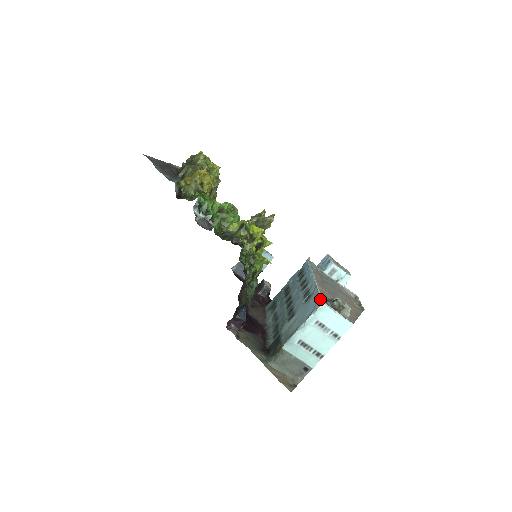
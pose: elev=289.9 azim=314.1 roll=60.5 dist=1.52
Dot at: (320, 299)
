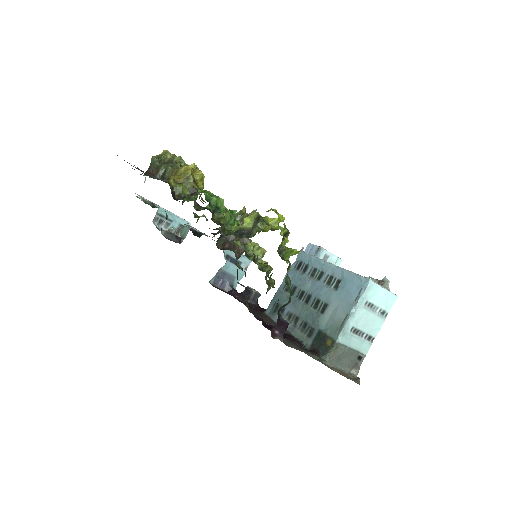
Dot at: (364, 278)
